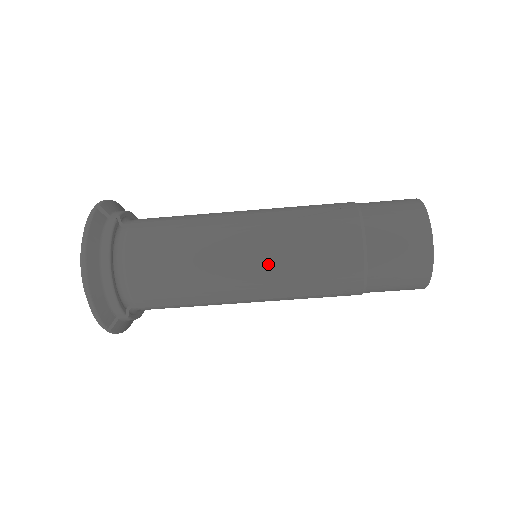
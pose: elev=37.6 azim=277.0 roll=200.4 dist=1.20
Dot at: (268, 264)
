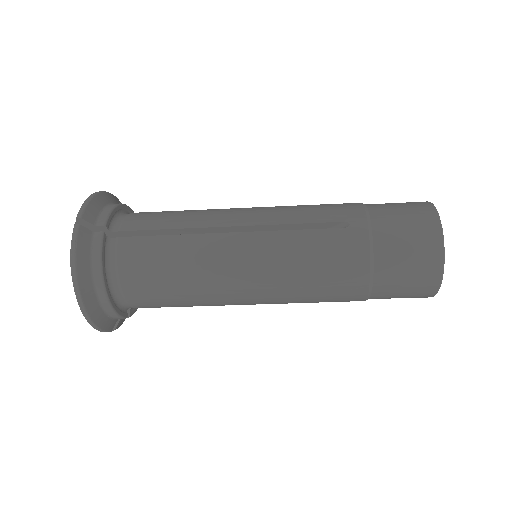
Dot at: (270, 287)
